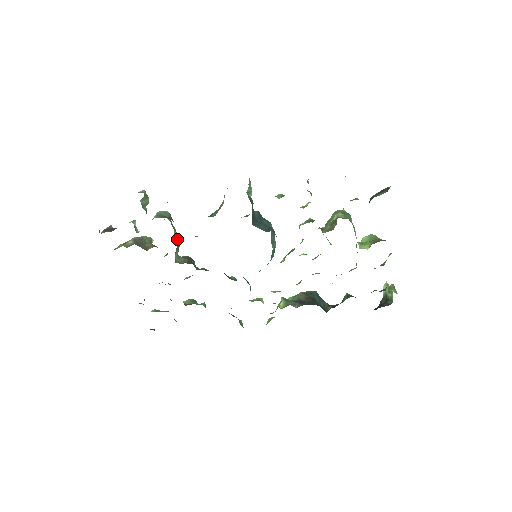
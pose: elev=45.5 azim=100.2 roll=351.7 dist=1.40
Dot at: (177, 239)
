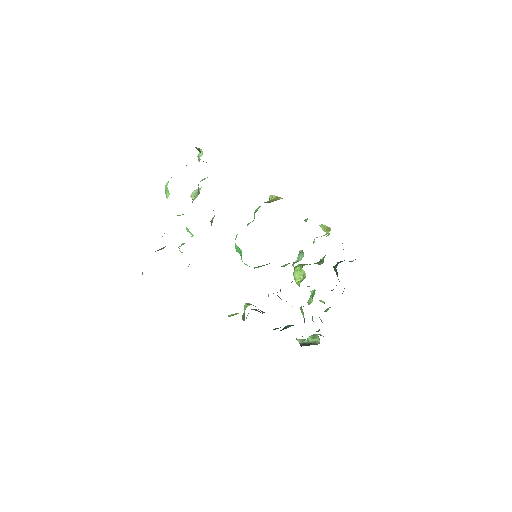
Dot at: occluded
